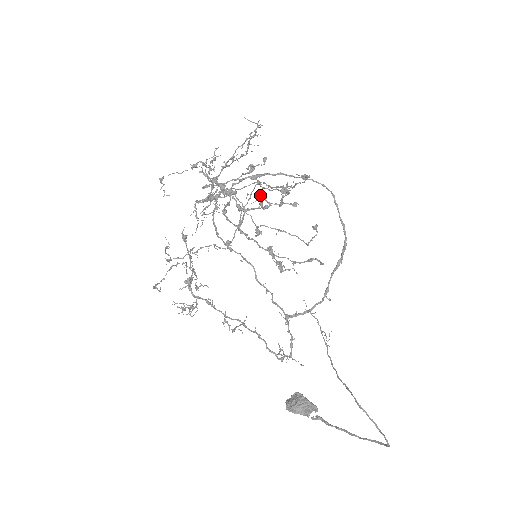
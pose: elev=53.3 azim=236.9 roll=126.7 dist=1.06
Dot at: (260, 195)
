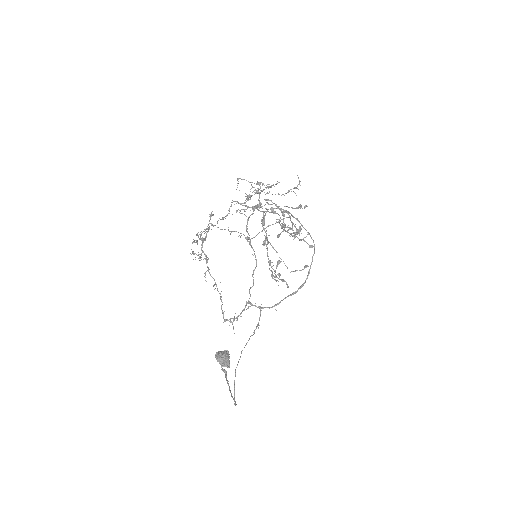
Dot at: (299, 227)
